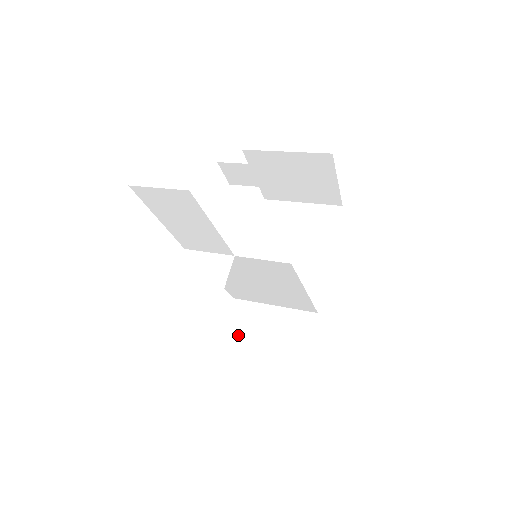
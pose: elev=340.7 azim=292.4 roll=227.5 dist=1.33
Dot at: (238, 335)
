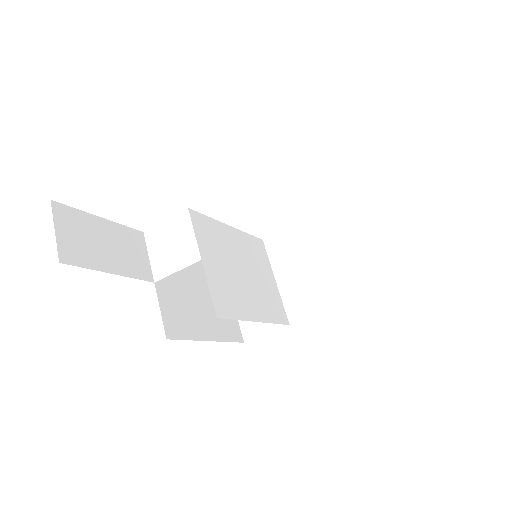
Dot at: occluded
